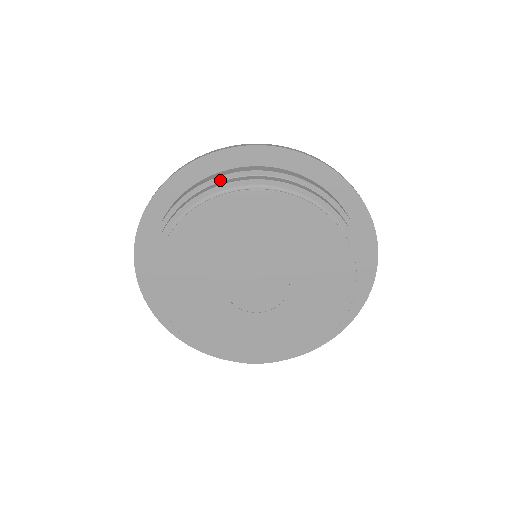
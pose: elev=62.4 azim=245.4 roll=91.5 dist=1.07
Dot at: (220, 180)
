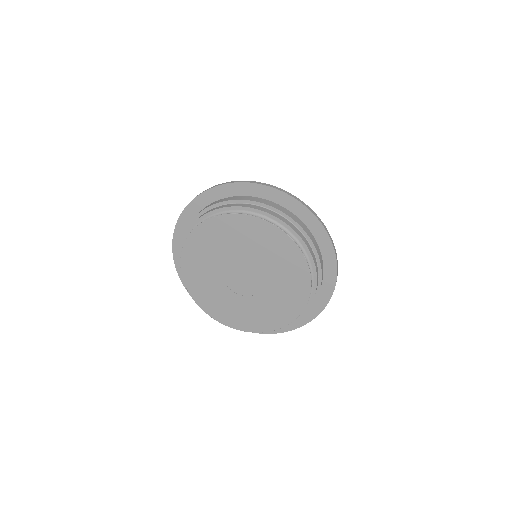
Dot at: (245, 202)
